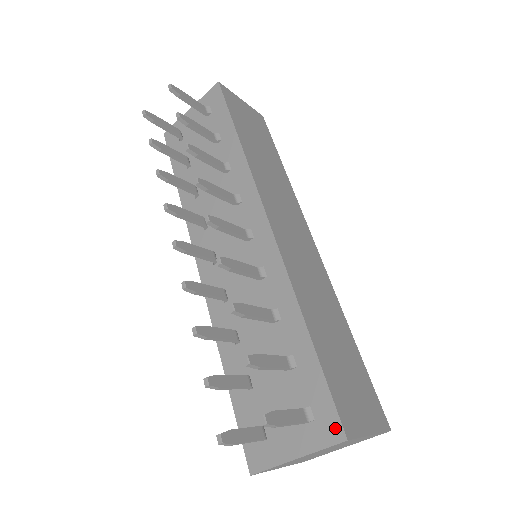
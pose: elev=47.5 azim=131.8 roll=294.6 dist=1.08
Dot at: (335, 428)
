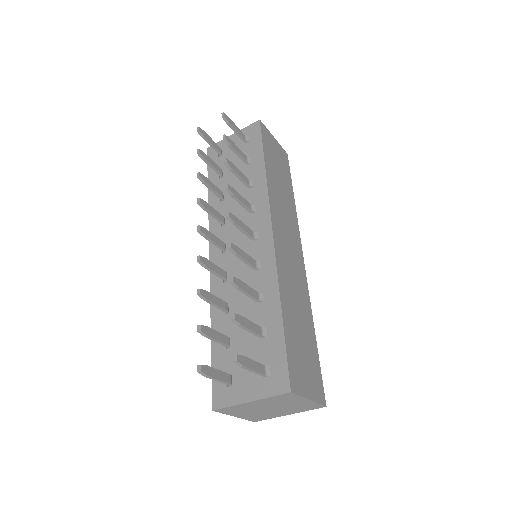
Dot at: (284, 383)
